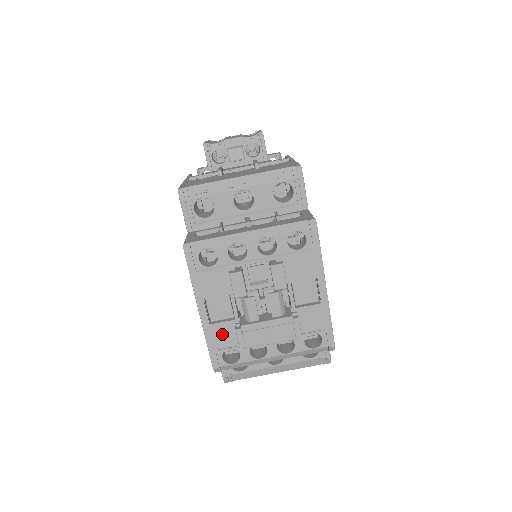
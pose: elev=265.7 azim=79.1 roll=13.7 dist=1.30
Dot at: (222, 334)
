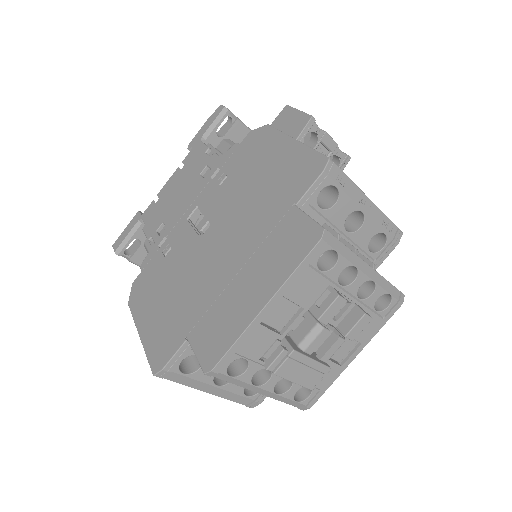
Dot at: (258, 341)
